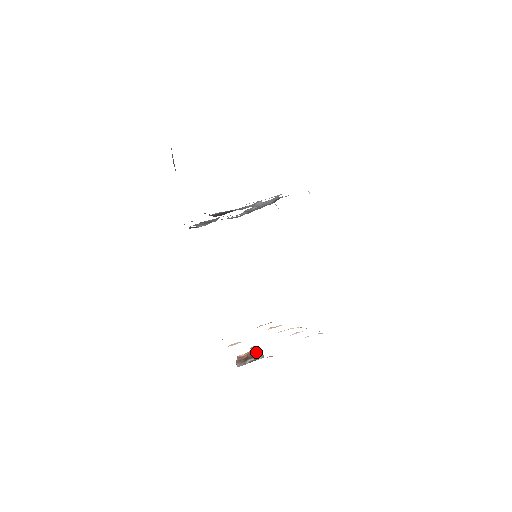
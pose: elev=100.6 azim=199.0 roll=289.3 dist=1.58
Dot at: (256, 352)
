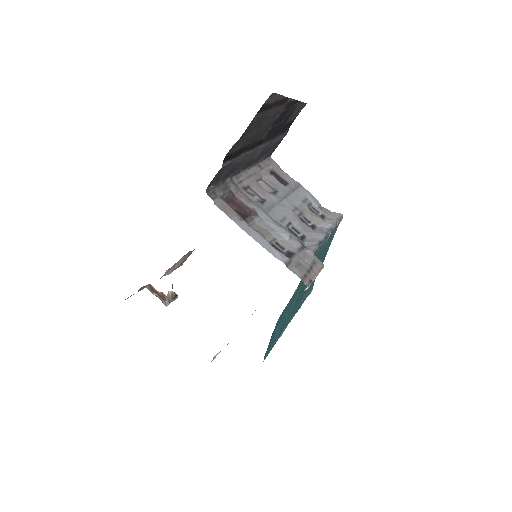
Dot at: (166, 298)
